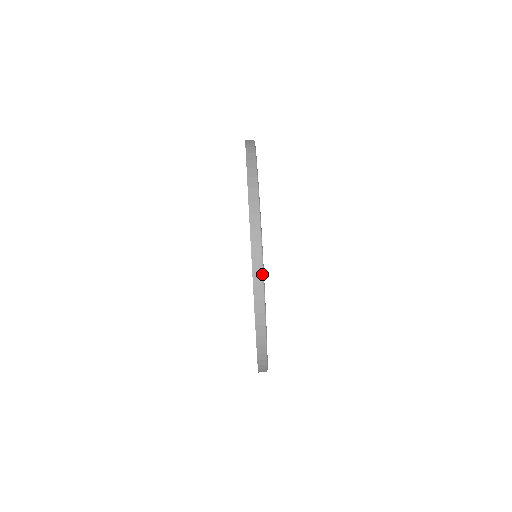
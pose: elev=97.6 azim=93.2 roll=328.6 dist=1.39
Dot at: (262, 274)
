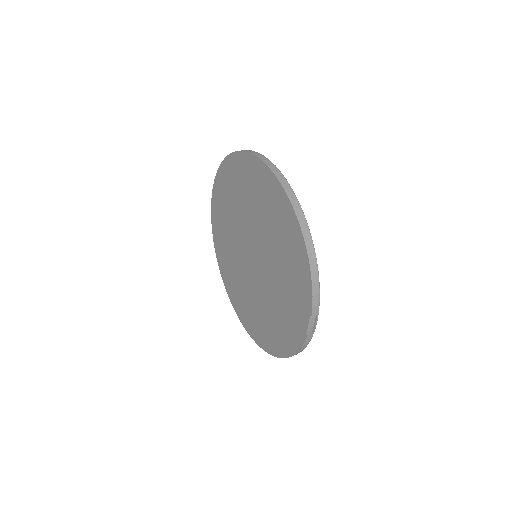
Dot at: occluded
